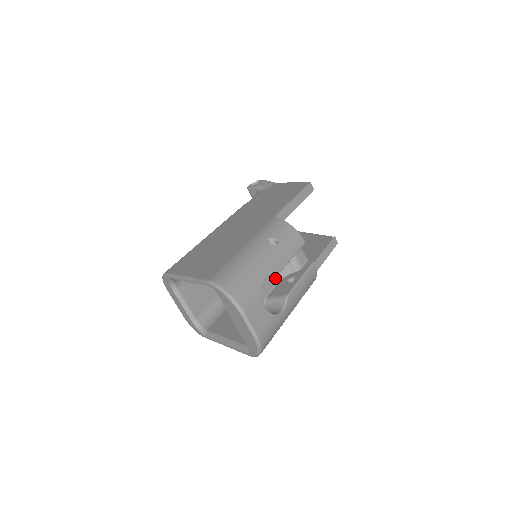
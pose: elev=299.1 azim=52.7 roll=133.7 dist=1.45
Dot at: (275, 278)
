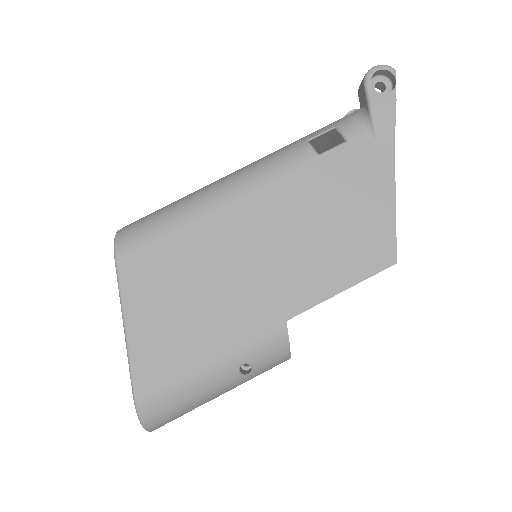
Dot at: occluded
